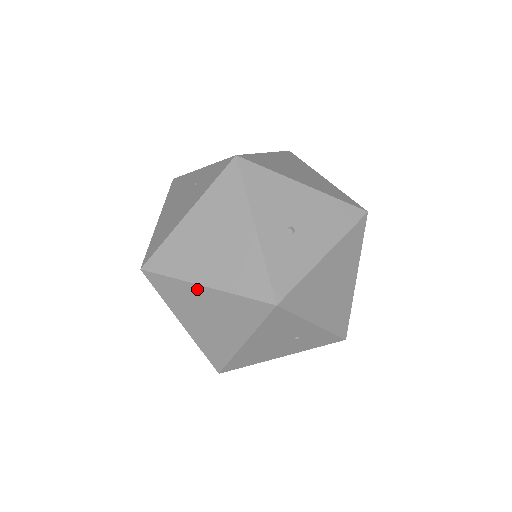
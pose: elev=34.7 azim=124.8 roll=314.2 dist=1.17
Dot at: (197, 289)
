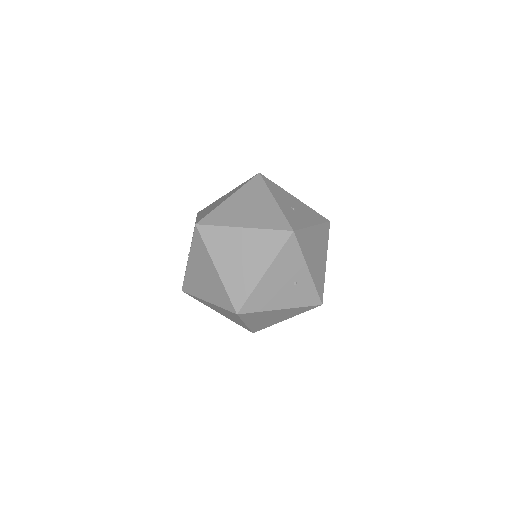
Dot at: (237, 231)
